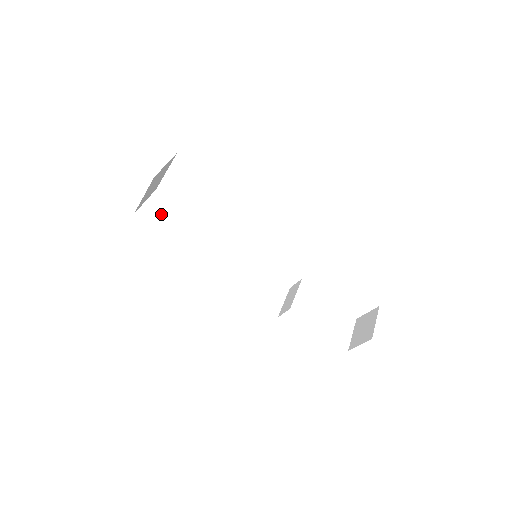
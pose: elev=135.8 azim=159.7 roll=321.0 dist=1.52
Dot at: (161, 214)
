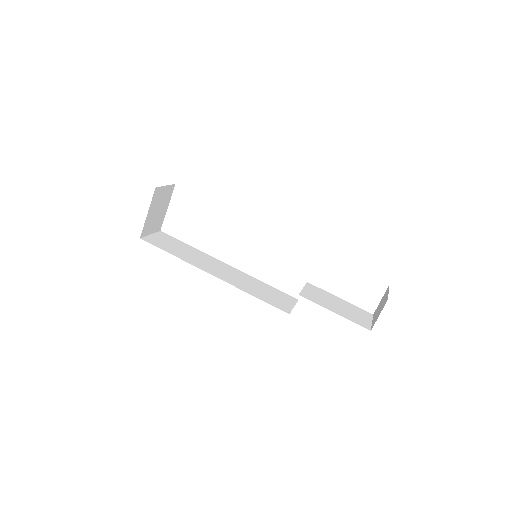
Dot at: (165, 242)
